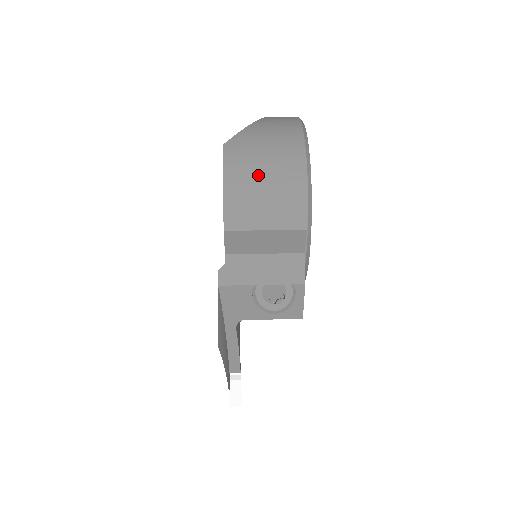
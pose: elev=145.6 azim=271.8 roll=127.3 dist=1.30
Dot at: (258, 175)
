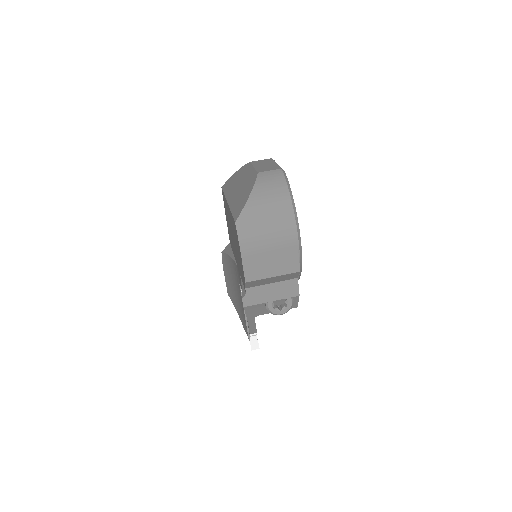
Dot at: (264, 243)
